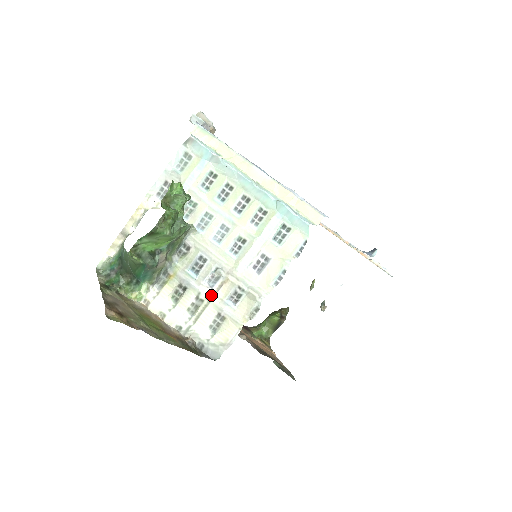
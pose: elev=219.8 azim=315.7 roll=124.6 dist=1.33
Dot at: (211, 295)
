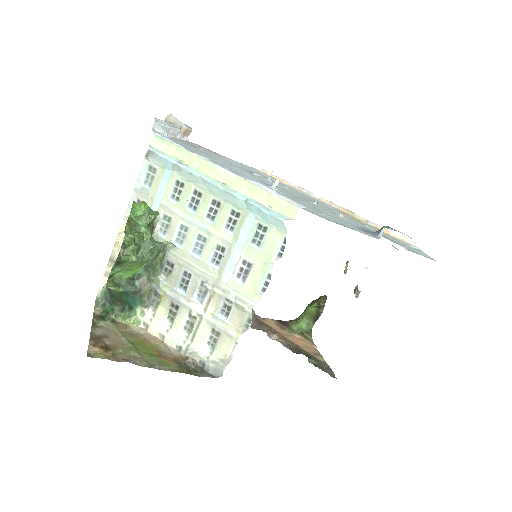
Dot at: (202, 311)
